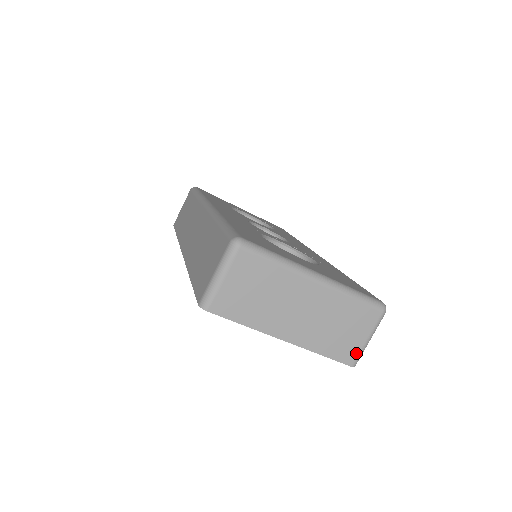
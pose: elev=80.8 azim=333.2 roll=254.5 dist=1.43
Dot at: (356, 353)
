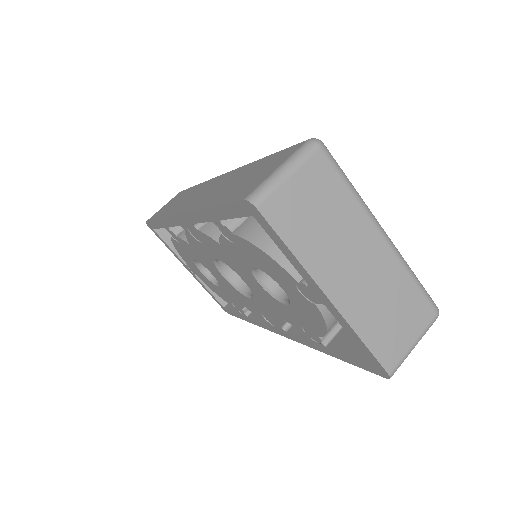
Dot at: (398, 357)
